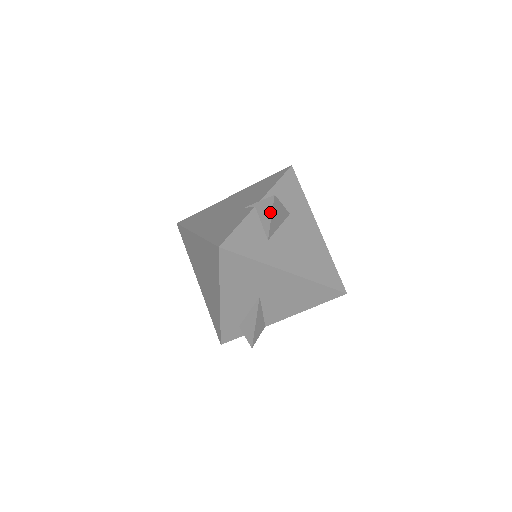
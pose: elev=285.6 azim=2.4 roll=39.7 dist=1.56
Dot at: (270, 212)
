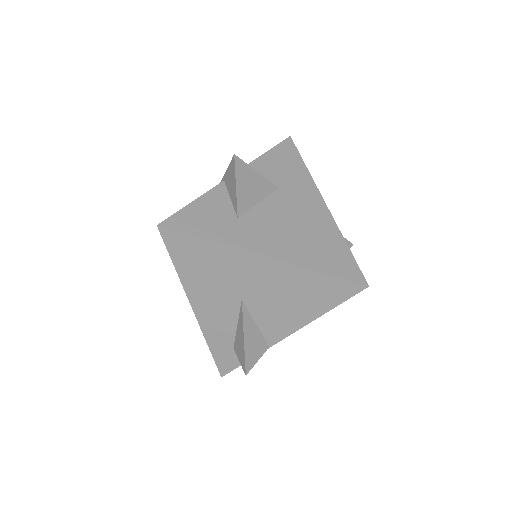
Dot at: (234, 179)
